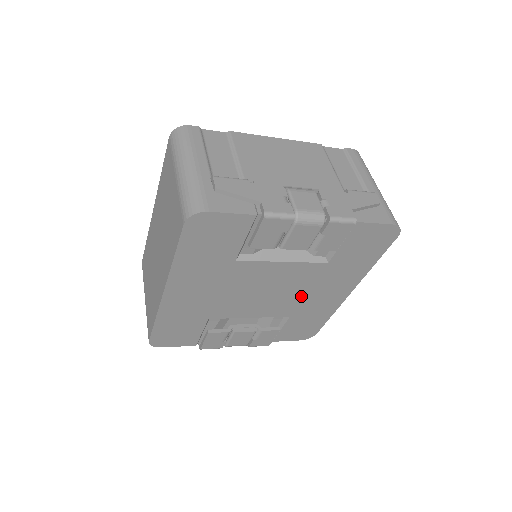
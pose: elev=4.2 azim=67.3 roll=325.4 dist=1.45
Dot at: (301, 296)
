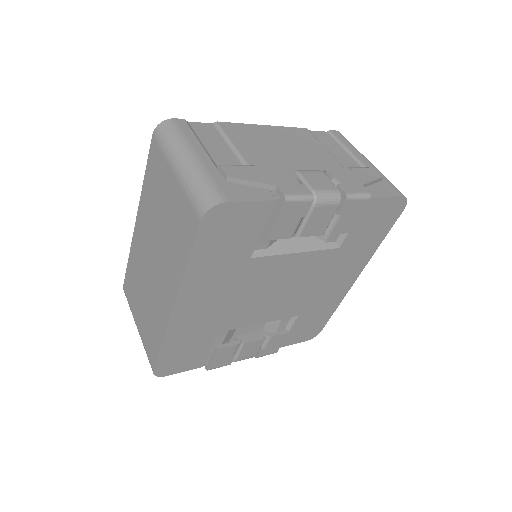
Dot at: (310, 290)
